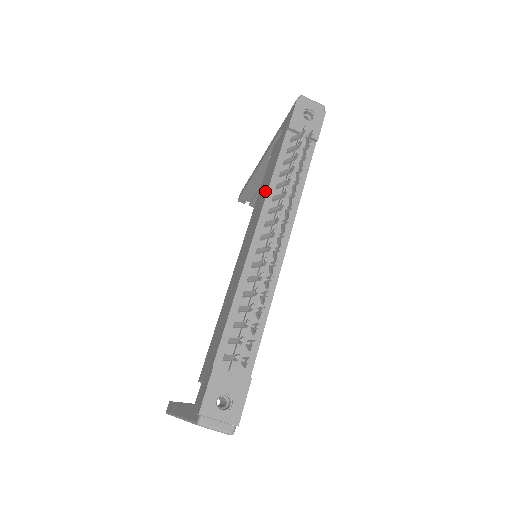
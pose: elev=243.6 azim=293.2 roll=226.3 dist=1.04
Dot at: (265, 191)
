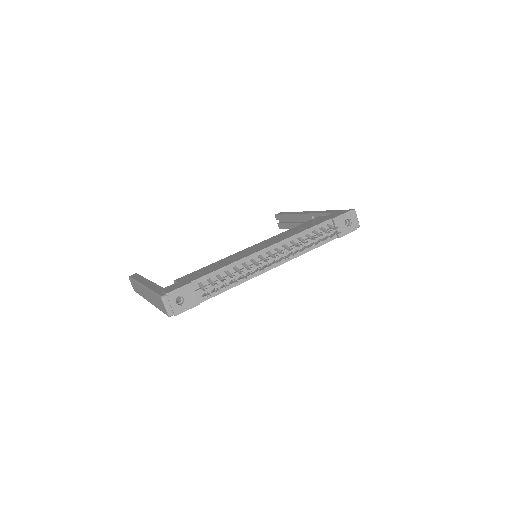
Dot at: (292, 234)
